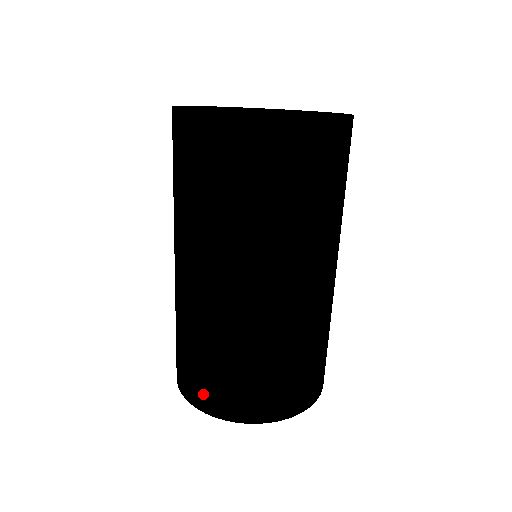
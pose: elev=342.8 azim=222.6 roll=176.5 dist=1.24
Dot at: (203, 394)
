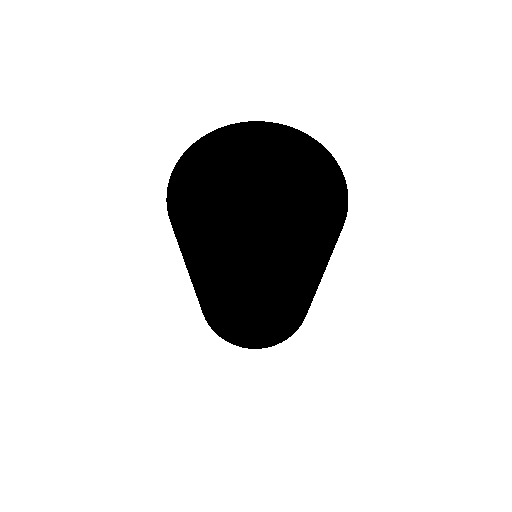
Dot at: occluded
